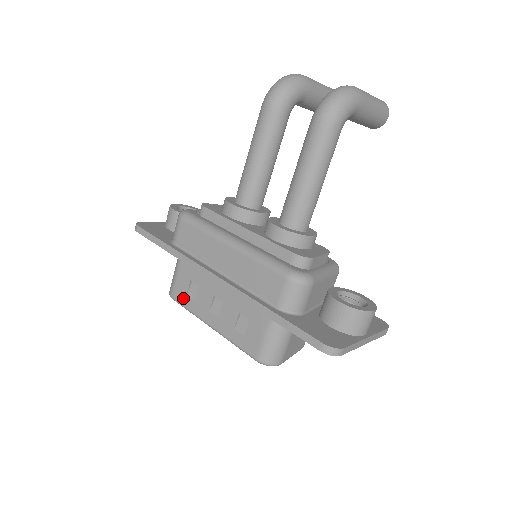
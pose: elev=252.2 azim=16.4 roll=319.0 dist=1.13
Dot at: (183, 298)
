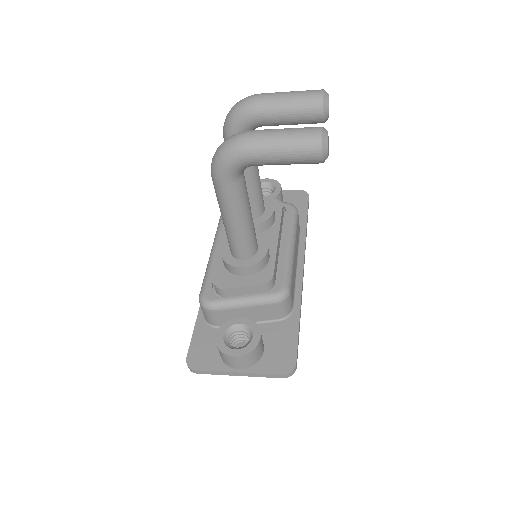
Dot at: occluded
